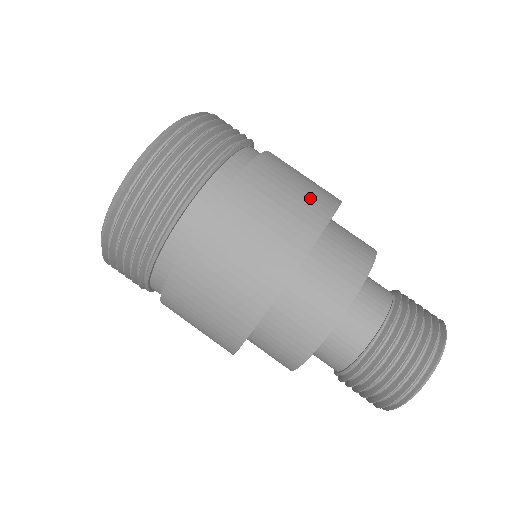
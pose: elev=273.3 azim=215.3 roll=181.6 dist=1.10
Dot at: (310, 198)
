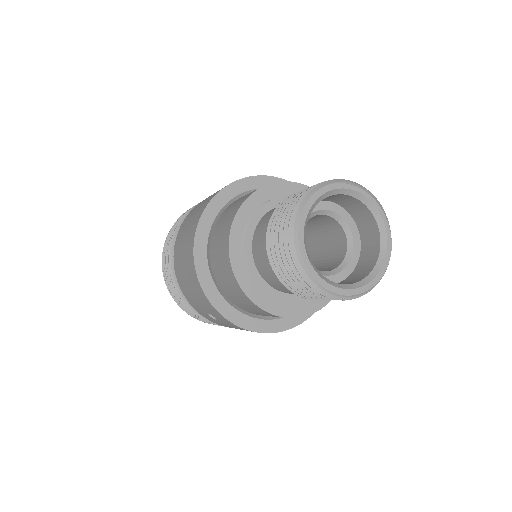
Dot at: occluded
